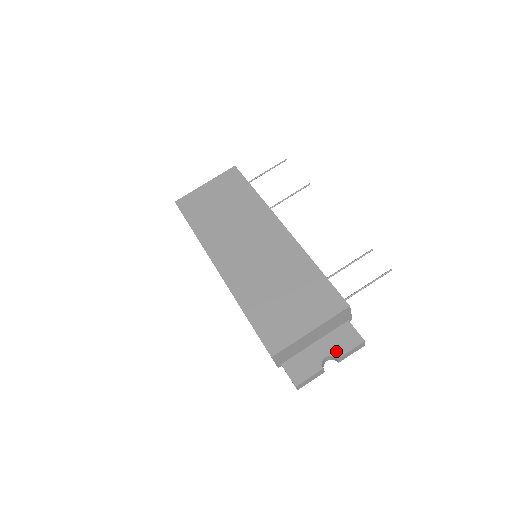
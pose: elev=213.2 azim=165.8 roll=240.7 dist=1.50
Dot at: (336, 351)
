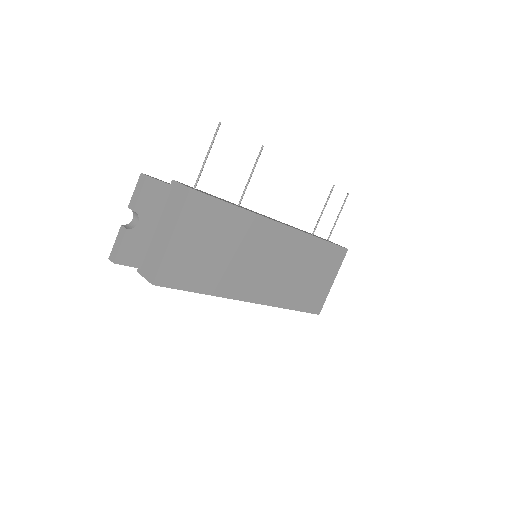
Dot at: occluded
